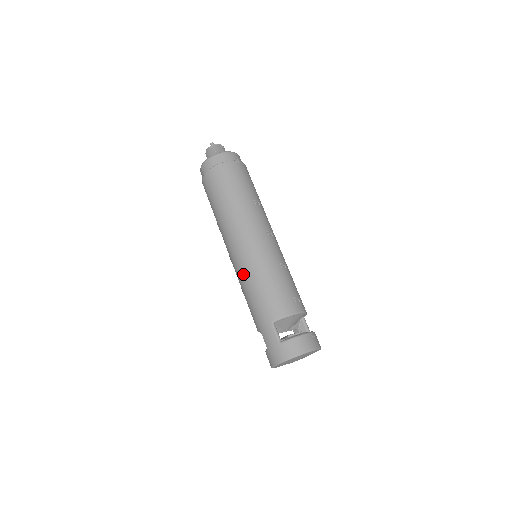
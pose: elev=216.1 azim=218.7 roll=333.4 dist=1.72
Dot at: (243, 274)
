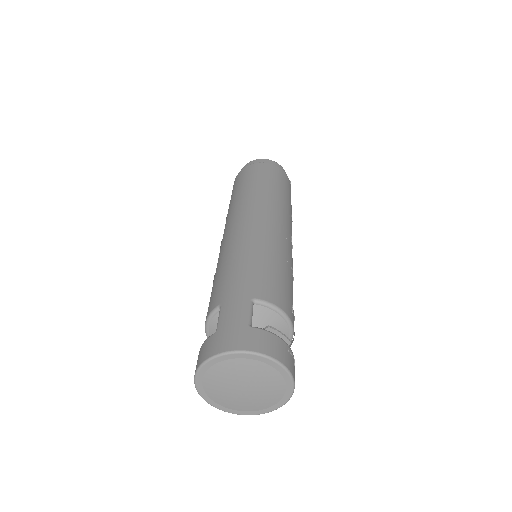
Dot at: (240, 242)
